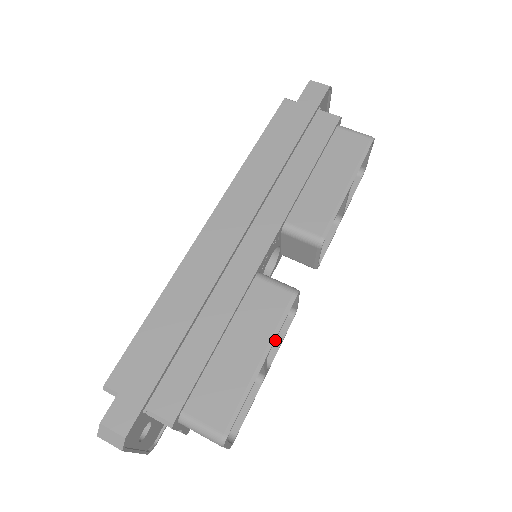
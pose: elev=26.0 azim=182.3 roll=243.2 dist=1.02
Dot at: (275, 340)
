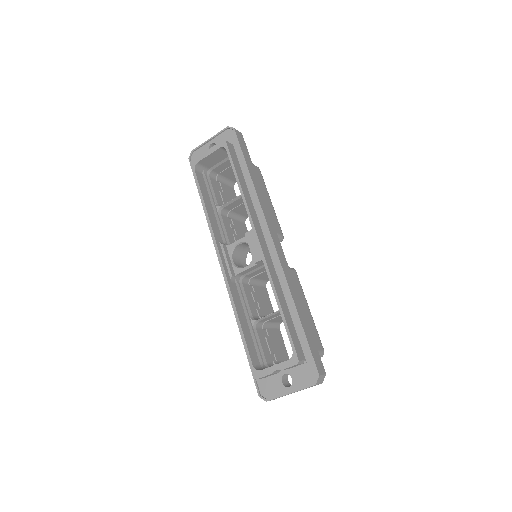
Dot at: (269, 303)
